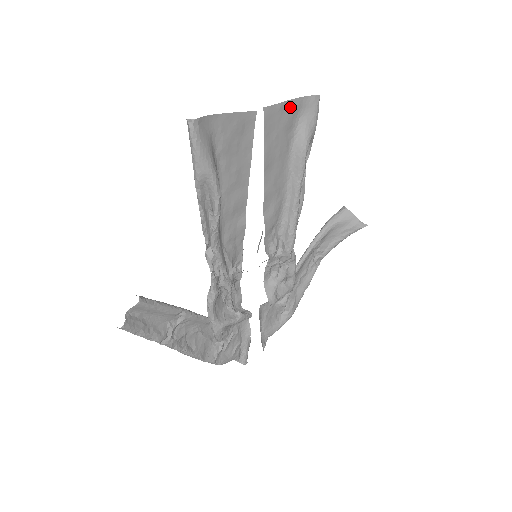
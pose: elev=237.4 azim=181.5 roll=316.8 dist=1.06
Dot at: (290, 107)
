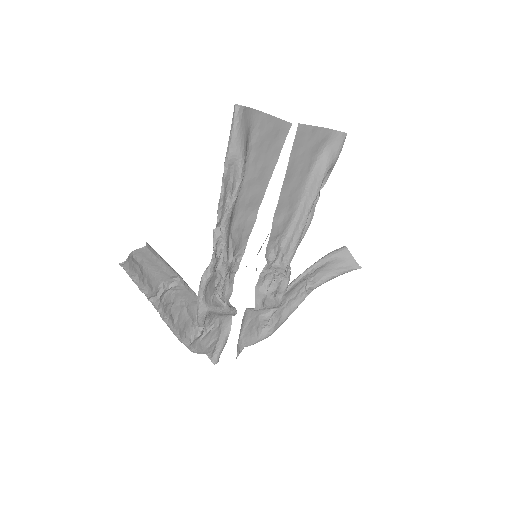
Dot at: (320, 133)
